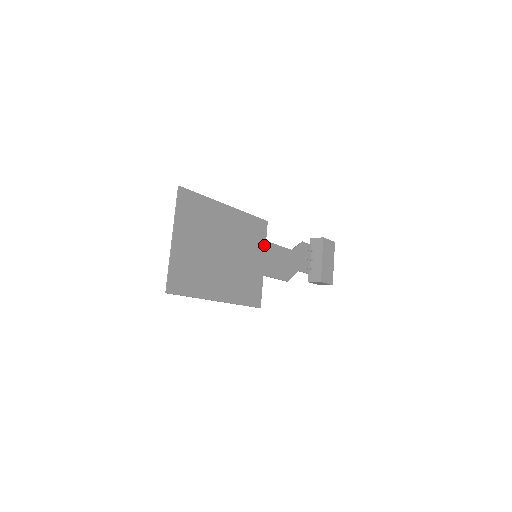
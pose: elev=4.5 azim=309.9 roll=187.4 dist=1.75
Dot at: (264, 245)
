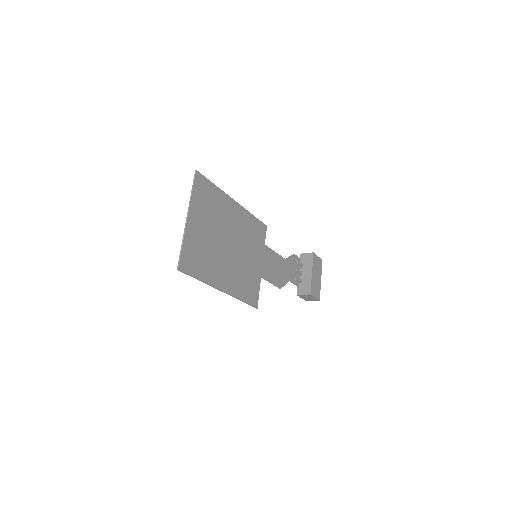
Dot at: (263, 248)
